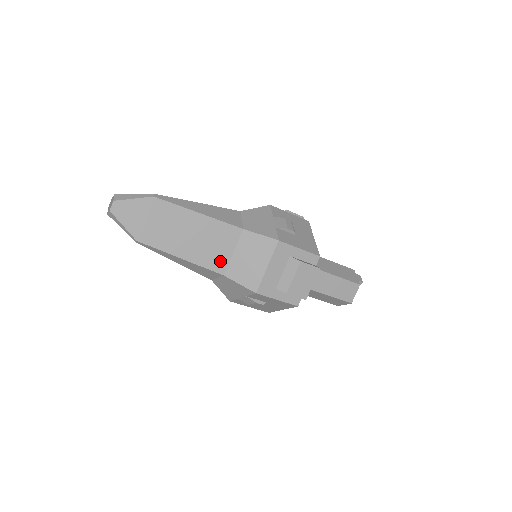
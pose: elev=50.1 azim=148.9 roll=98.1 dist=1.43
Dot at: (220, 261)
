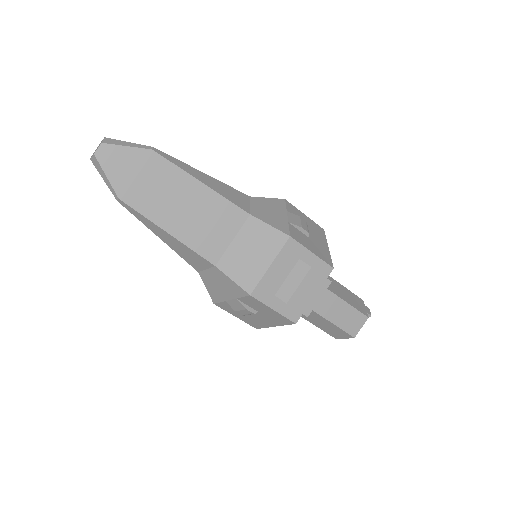
Dot at: (214, 247)
